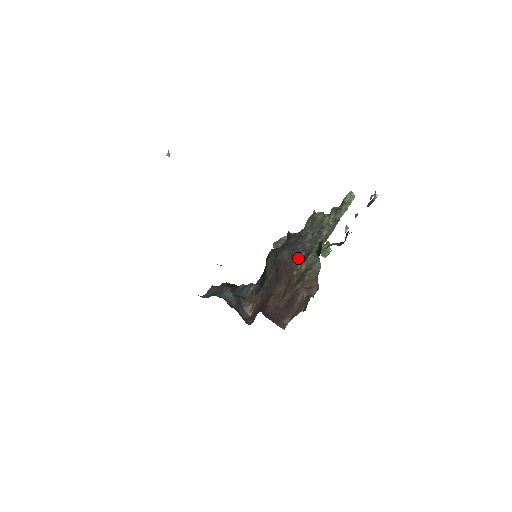
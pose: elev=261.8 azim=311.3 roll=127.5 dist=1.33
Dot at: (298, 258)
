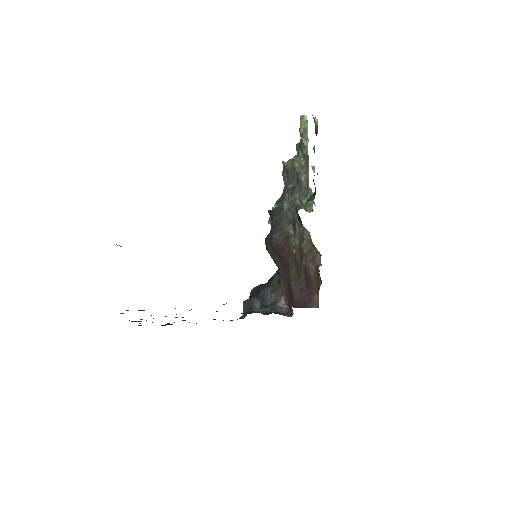
Dot at: (289, 233)
